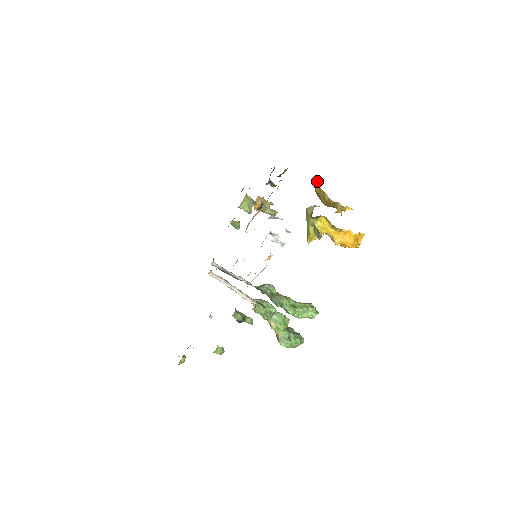
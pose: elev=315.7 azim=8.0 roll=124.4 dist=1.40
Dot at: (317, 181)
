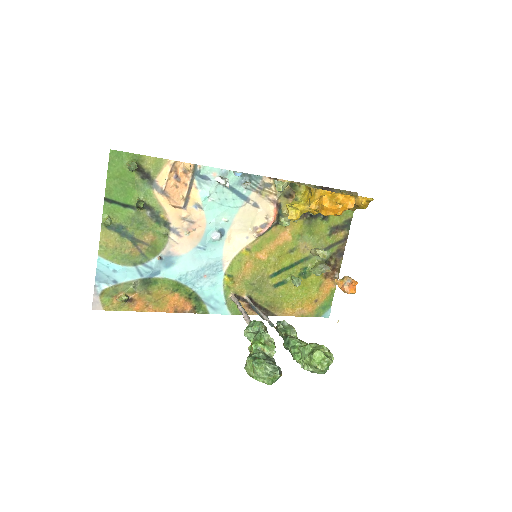
Dot at: occluded
